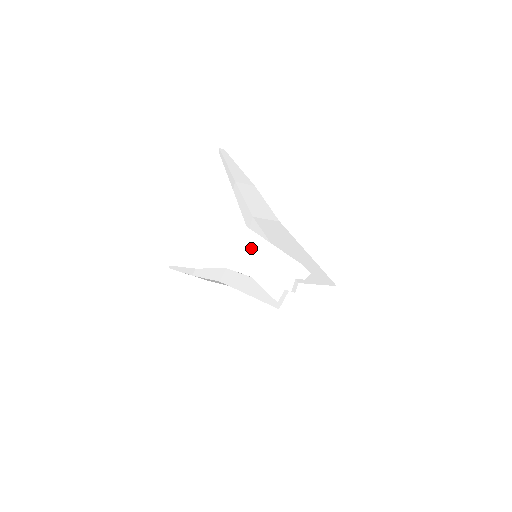
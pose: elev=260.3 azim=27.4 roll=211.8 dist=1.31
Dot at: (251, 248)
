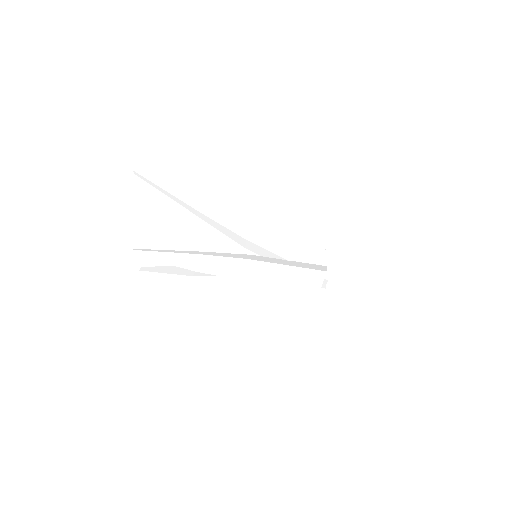
Dot at: (279, 275)
